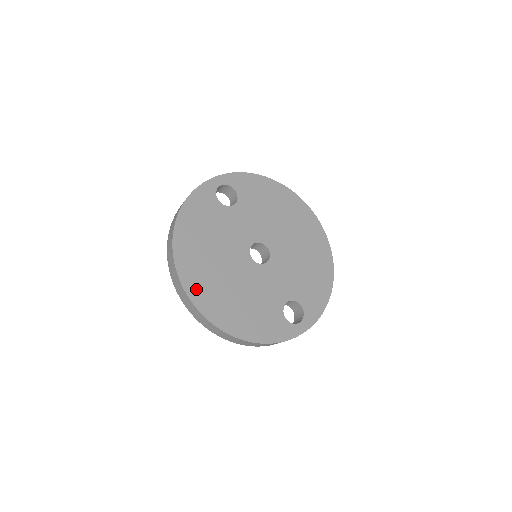
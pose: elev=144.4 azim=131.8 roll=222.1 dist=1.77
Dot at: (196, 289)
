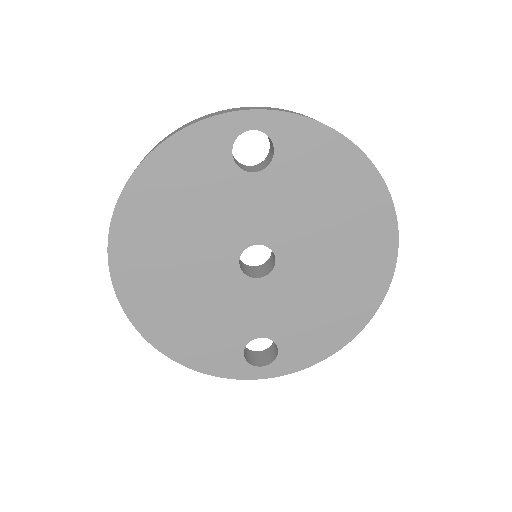
Dot at: (128, 274)
